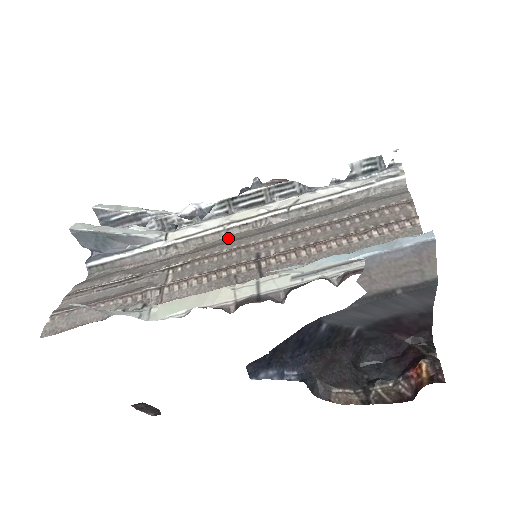
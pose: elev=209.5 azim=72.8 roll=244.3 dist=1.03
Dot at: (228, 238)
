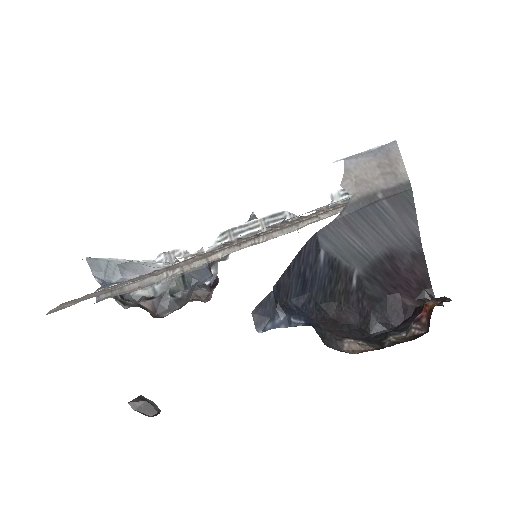
Dot at: (230, 253)
